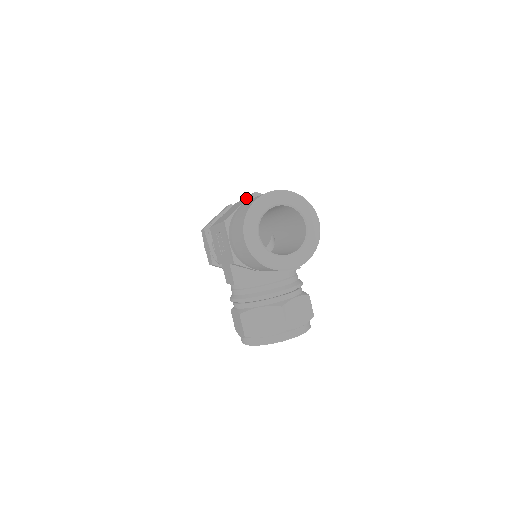
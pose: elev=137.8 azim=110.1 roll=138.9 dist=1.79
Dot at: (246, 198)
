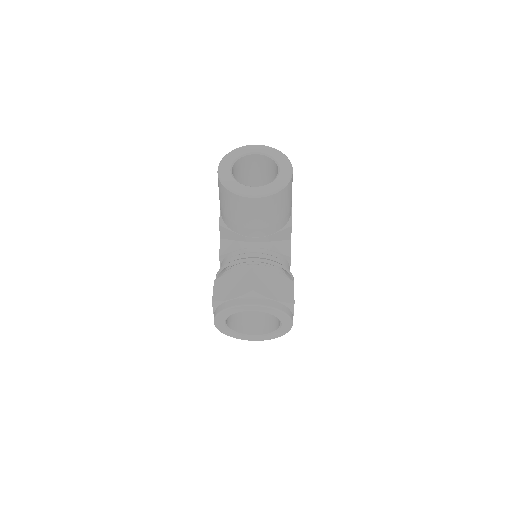
Dot at: occluded
